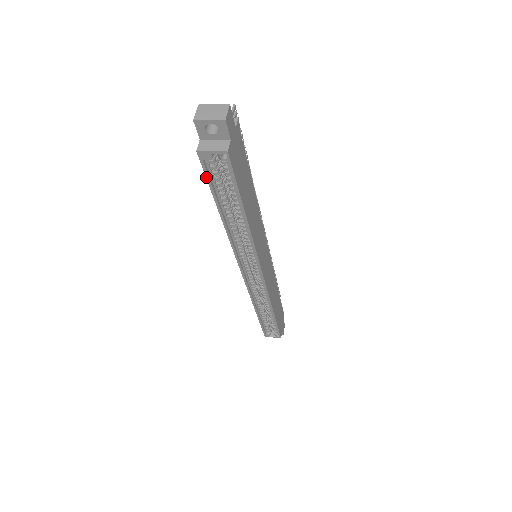
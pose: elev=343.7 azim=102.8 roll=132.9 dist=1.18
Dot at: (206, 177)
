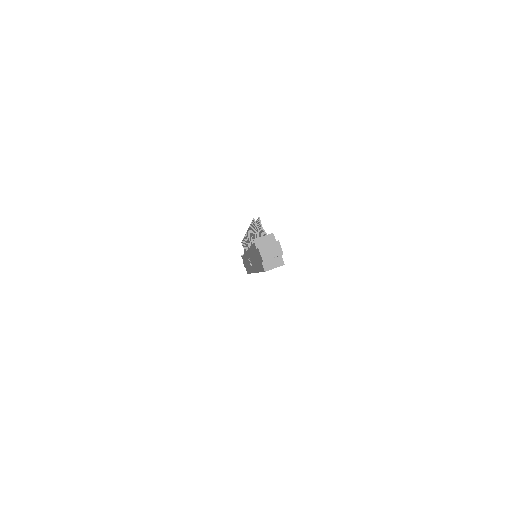
Dot at: occluded
